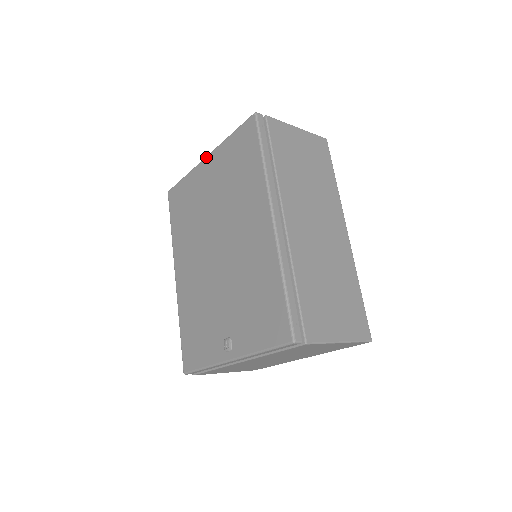
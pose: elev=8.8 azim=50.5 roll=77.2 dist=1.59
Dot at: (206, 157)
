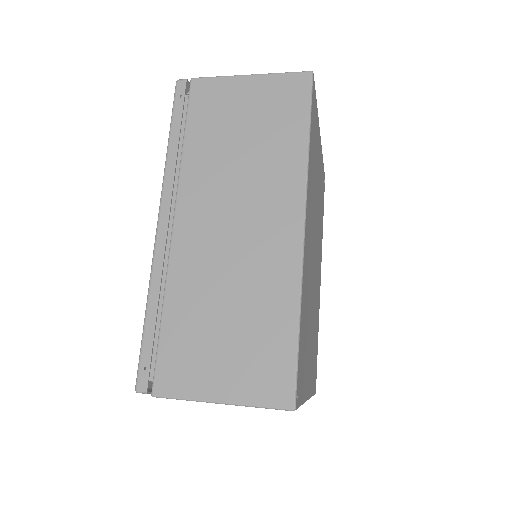
Dot at: occluded
